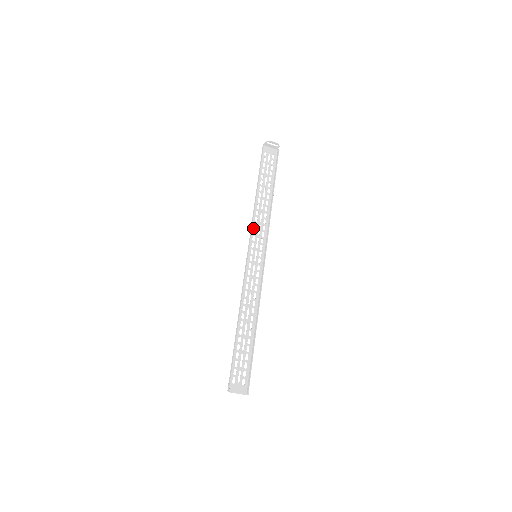
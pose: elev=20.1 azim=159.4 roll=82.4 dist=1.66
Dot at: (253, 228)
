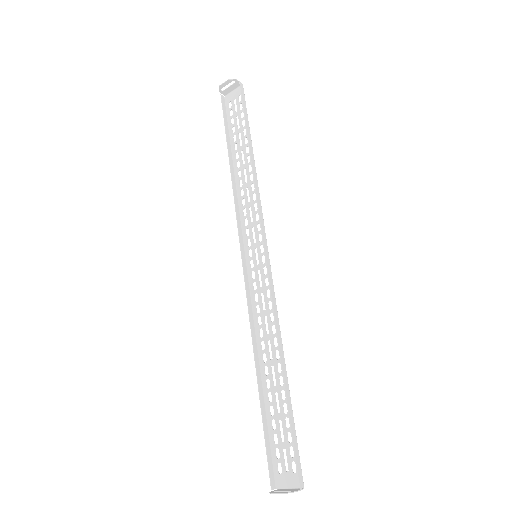
Dot at: (243, 218)
